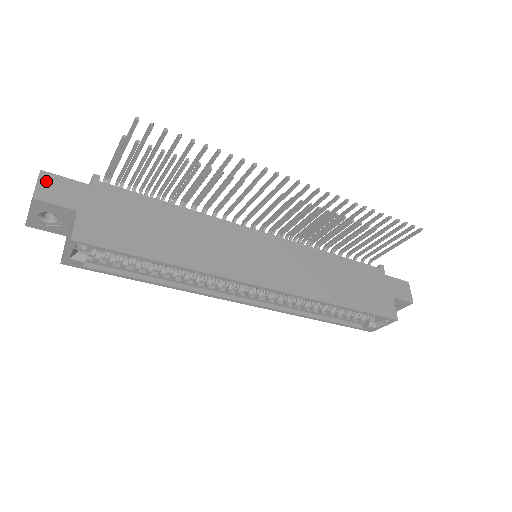
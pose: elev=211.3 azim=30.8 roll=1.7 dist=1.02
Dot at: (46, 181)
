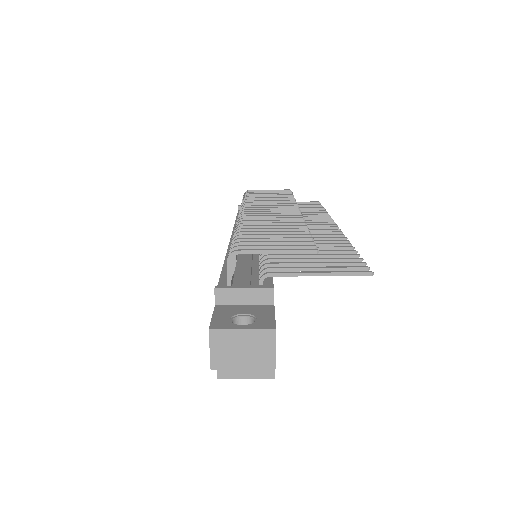
Dot at: occluded
